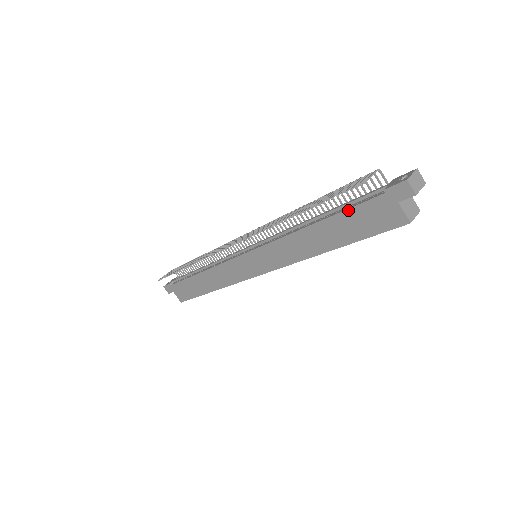
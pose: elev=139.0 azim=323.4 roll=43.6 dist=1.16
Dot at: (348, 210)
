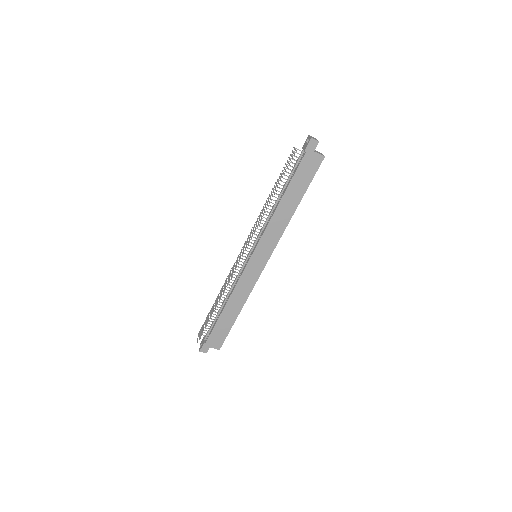
Dot at: (294, 175)
